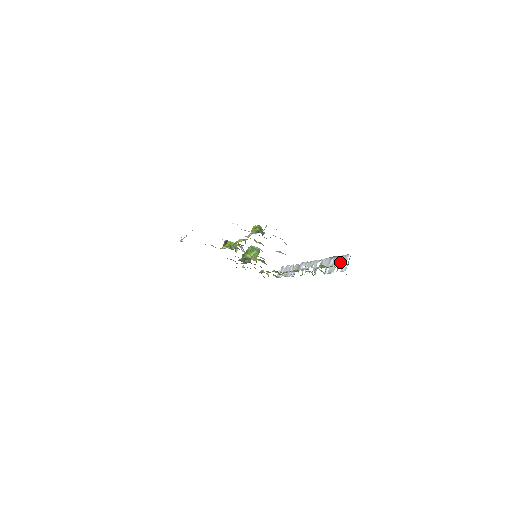
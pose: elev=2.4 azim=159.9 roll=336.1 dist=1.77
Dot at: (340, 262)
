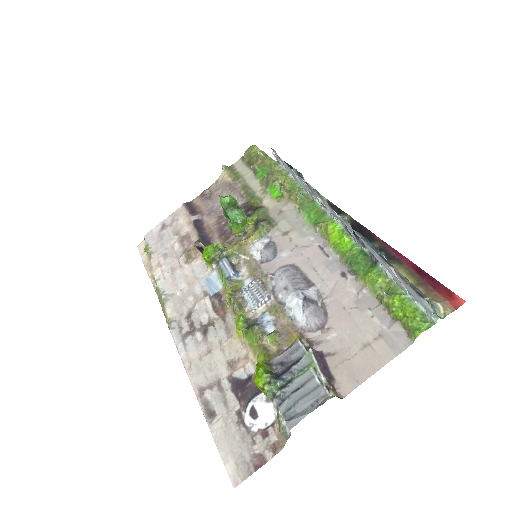
Dot at: (412, 295)
